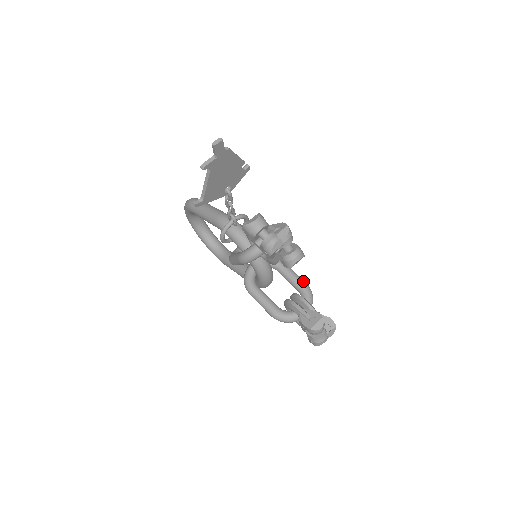
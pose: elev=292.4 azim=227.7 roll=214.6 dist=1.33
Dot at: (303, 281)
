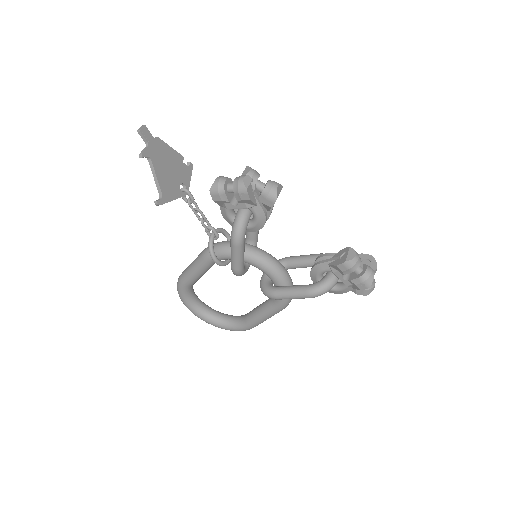
Dot at: (316, 254)
